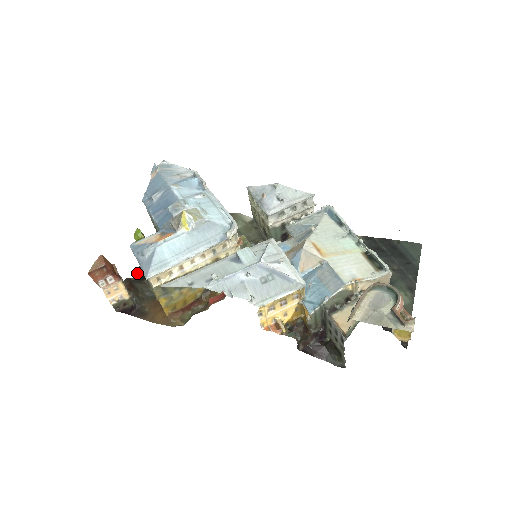
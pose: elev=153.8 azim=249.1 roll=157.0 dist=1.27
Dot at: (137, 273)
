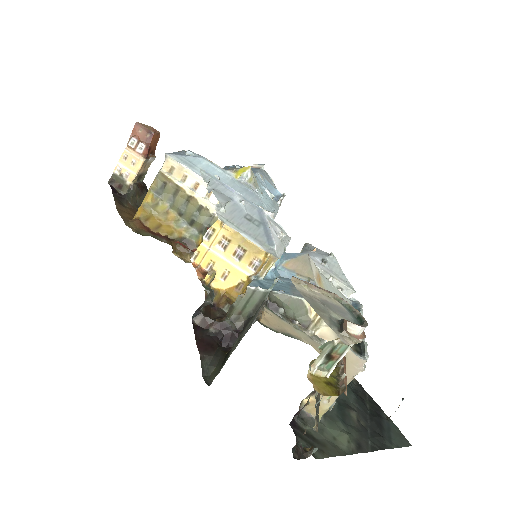
Dot at: occluded
